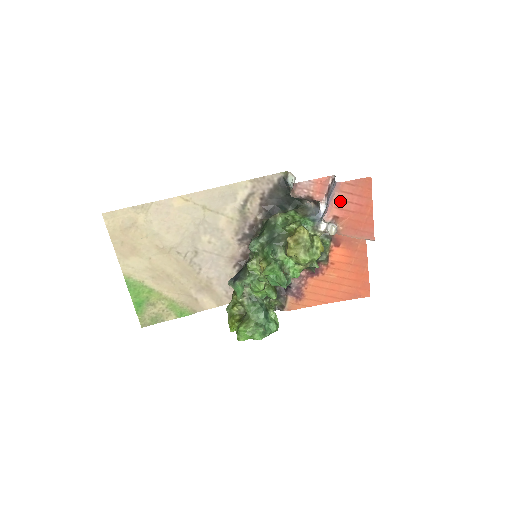
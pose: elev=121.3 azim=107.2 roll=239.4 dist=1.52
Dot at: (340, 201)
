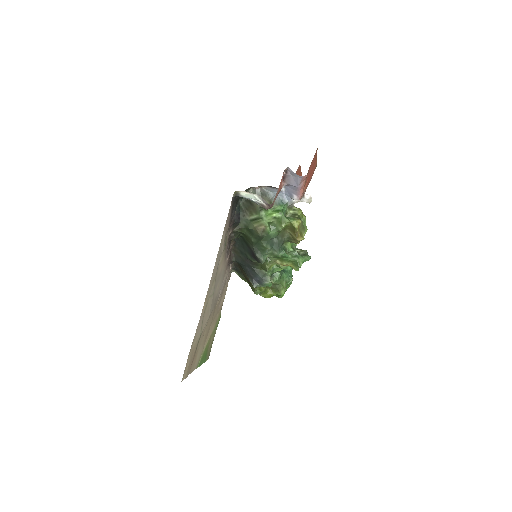
Dot at: occluded
